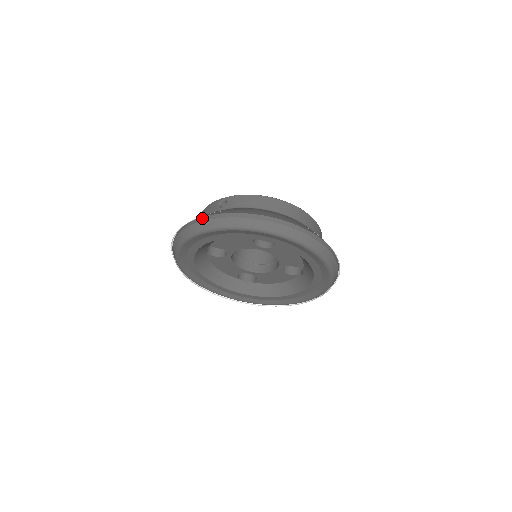
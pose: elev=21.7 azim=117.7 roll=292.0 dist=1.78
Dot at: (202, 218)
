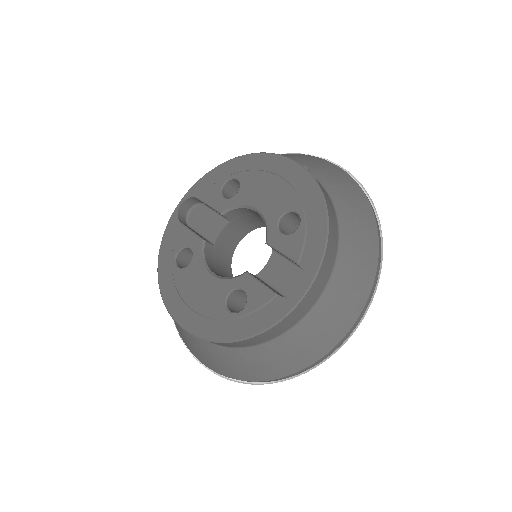
Dot at: (194, 356)
